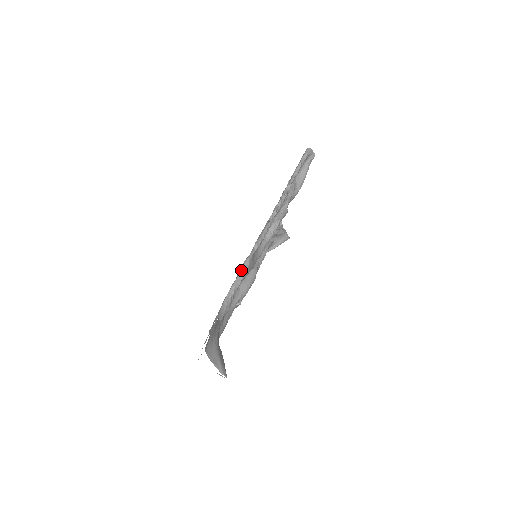
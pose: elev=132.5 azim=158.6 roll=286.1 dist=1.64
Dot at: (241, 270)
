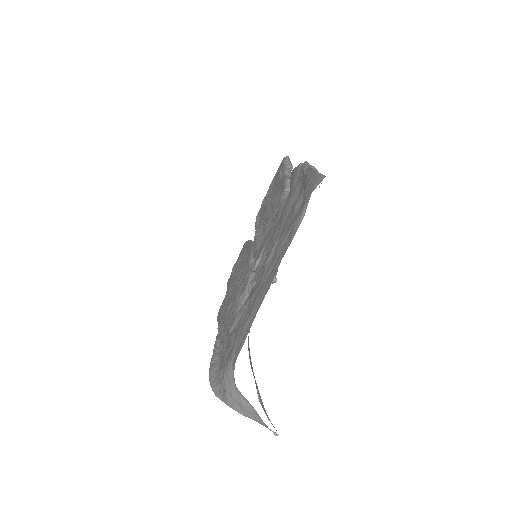
Dot at: (308, 164)
